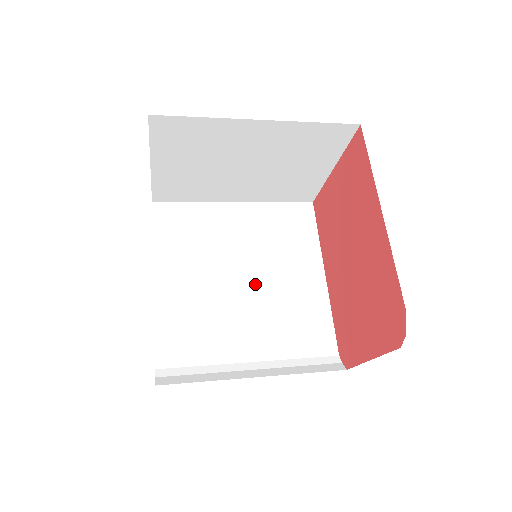
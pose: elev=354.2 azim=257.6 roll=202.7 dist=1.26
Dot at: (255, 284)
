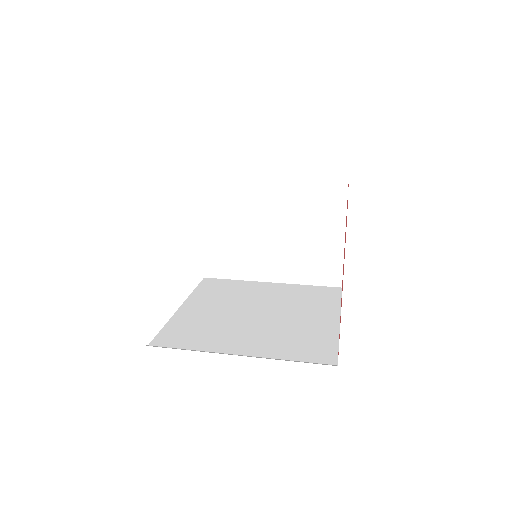
Dot at: (267, 317)
